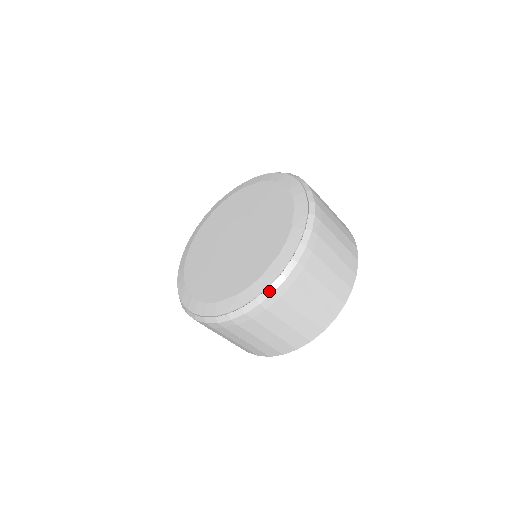
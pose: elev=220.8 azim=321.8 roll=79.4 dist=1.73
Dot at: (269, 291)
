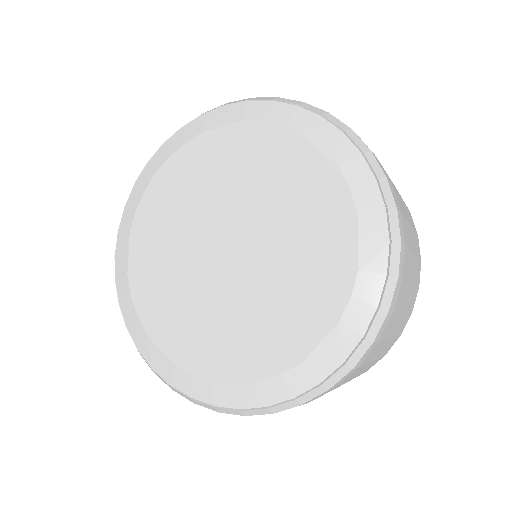
Dot at: (213, 408)
